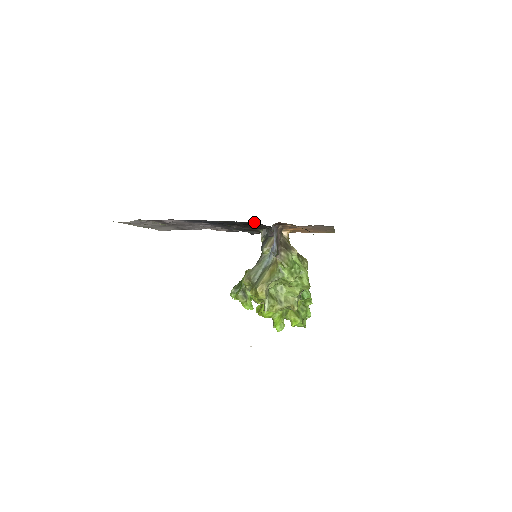
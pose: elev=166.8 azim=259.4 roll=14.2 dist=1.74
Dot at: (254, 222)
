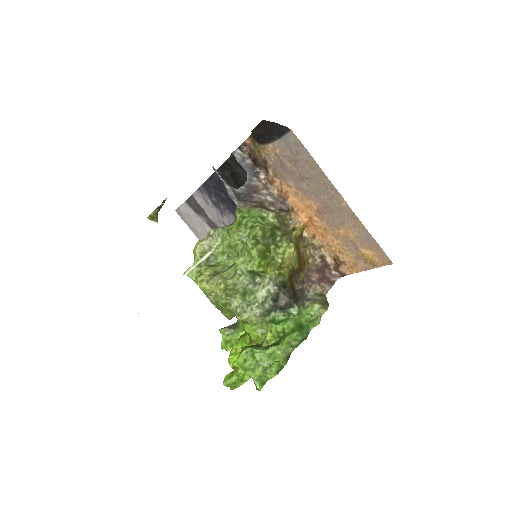
Dot at: (235, 164)
